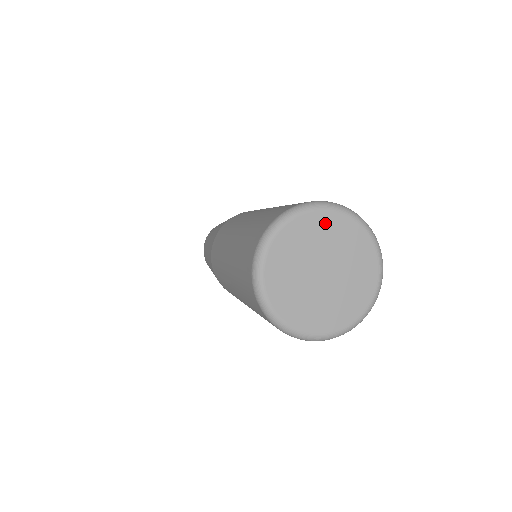
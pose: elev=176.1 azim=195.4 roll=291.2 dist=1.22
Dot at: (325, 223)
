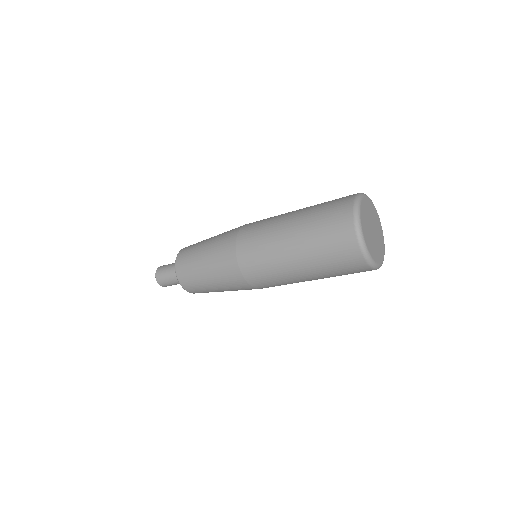
Dot at: (374, 210)
